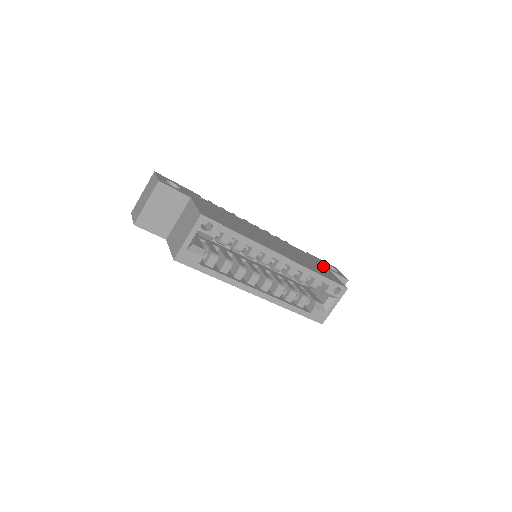
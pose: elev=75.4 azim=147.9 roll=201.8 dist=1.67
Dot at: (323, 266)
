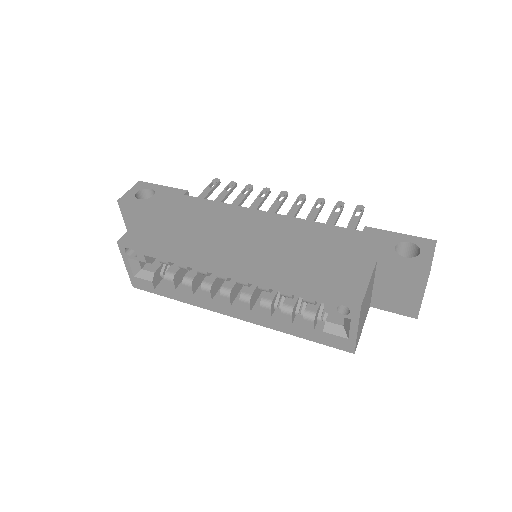
Dot at: (366, 255)
